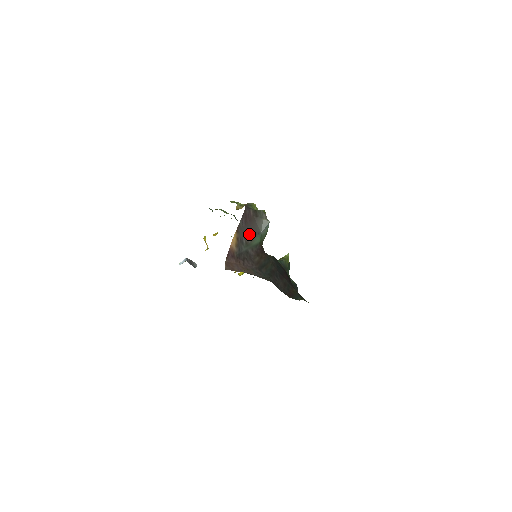
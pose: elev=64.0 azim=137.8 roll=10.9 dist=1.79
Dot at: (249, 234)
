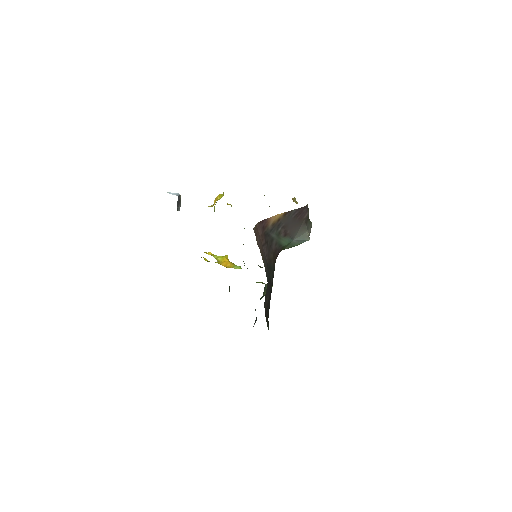
Dot at: (287, 229)
